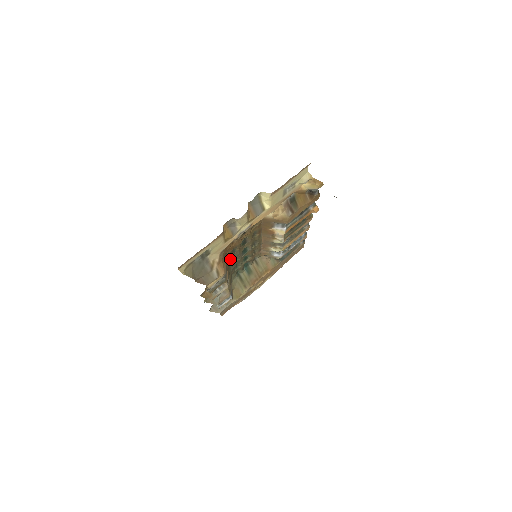
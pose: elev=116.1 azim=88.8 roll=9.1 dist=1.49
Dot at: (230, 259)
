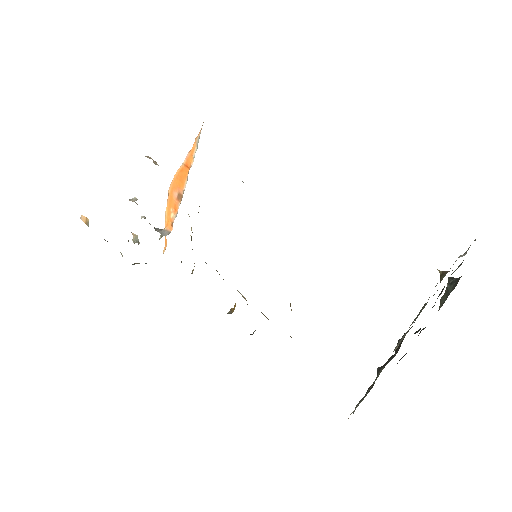
Dot at: occluded
